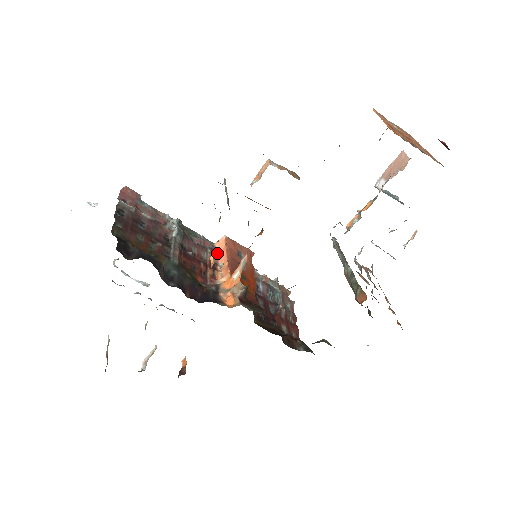
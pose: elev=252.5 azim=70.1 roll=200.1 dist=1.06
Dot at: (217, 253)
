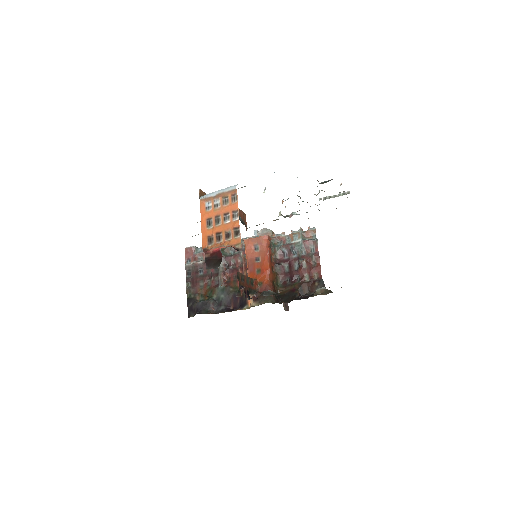
Dot at: occluded
